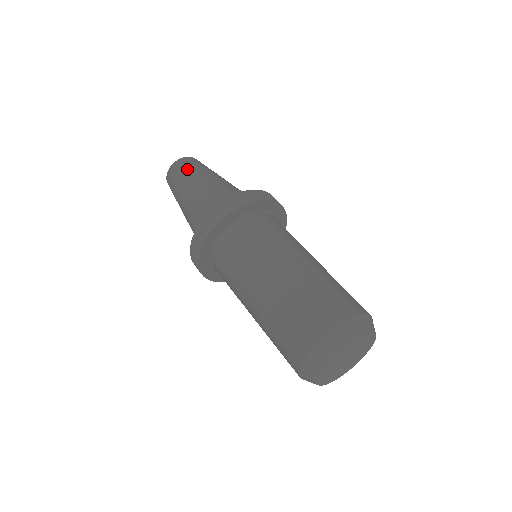
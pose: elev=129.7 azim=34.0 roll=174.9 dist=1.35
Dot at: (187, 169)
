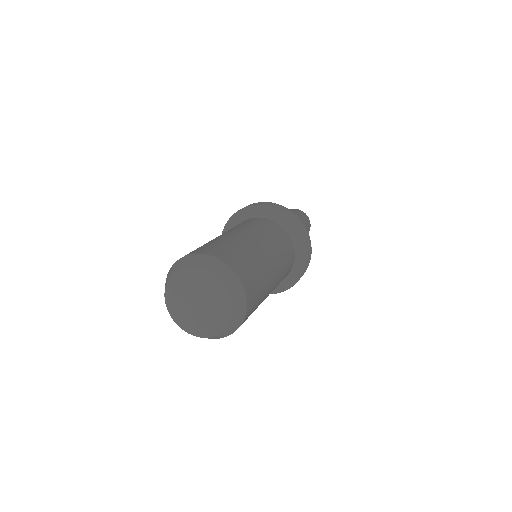
Dot at: (293, 210)
